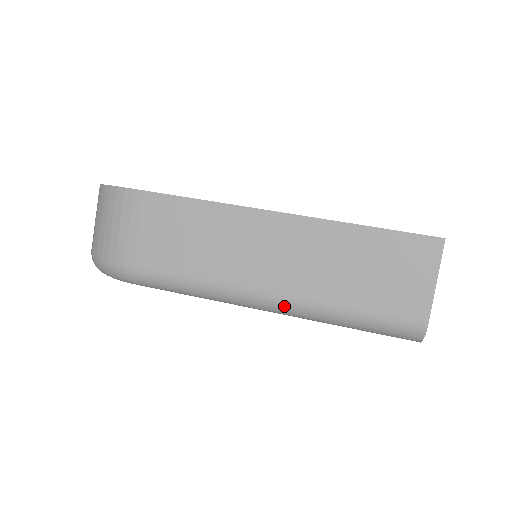
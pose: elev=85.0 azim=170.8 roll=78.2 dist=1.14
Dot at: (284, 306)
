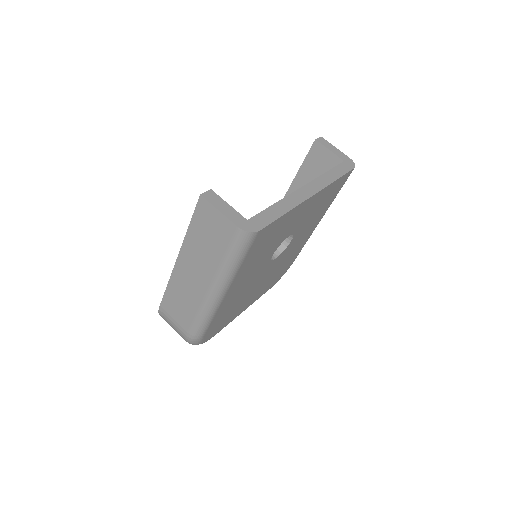
Dot at: (218, 285)
